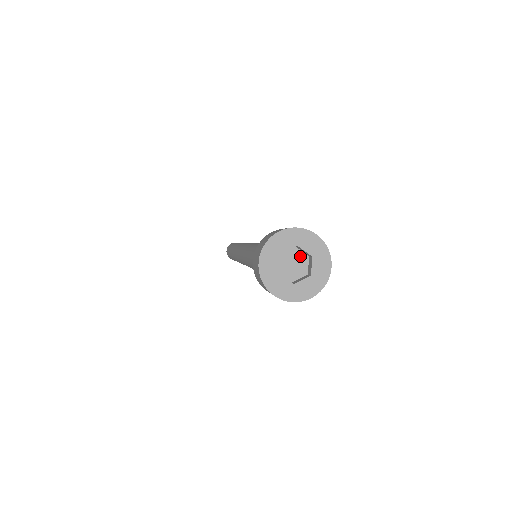
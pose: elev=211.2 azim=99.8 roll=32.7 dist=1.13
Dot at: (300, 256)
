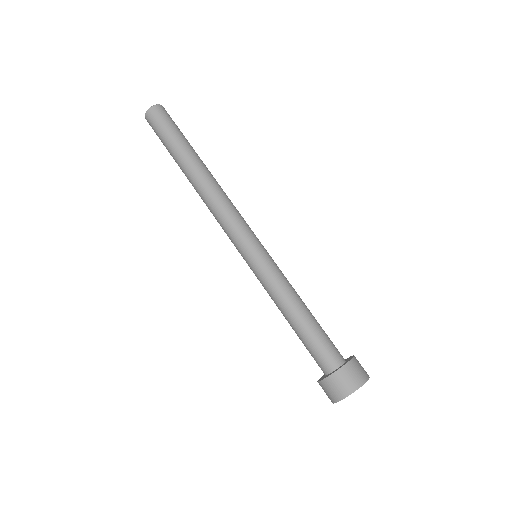
Dot at: occluded
